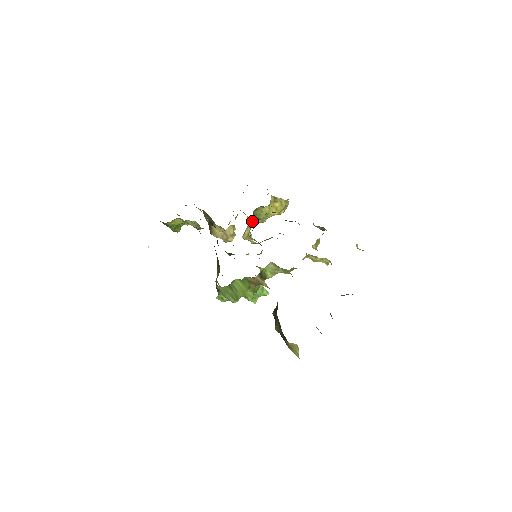
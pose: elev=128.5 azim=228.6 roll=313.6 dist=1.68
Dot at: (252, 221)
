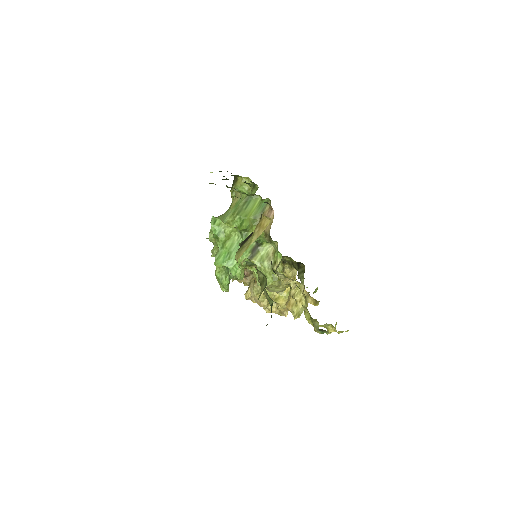
Dot at: occluded
